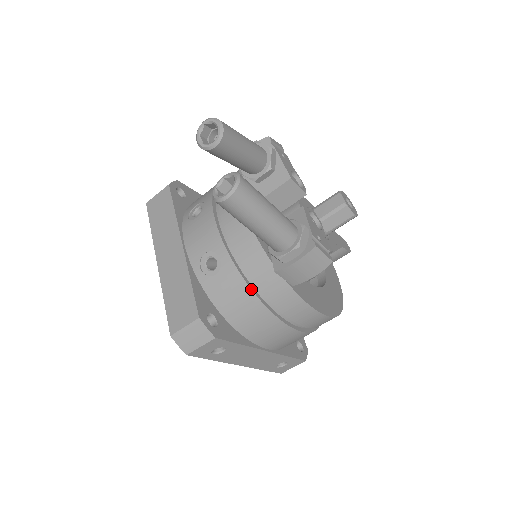
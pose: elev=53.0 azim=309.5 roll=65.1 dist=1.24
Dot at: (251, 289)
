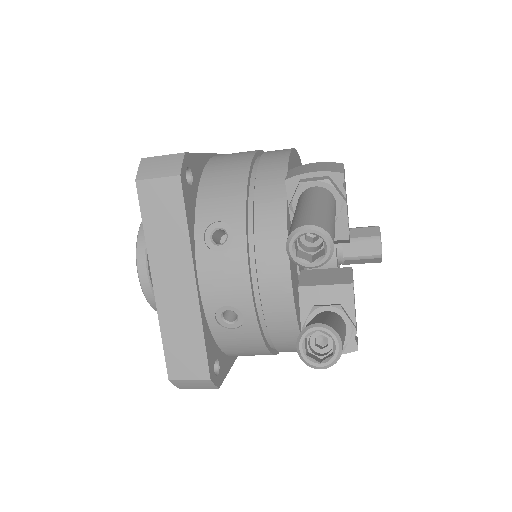
Dot at: (266, 347)
